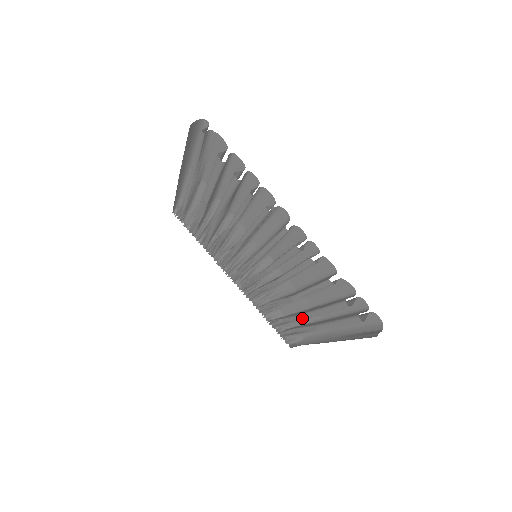
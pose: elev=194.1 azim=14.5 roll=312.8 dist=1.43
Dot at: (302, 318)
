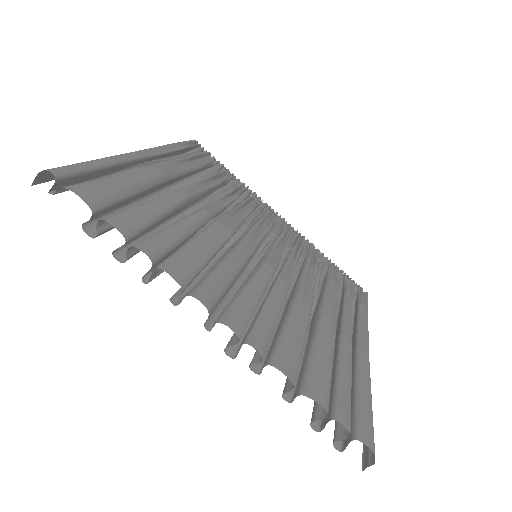
Dot at: occluded
